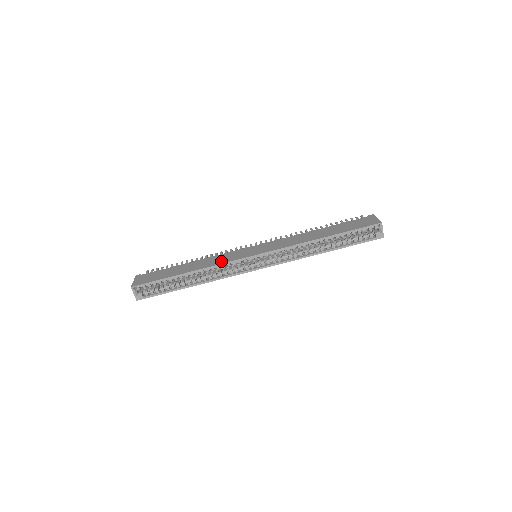
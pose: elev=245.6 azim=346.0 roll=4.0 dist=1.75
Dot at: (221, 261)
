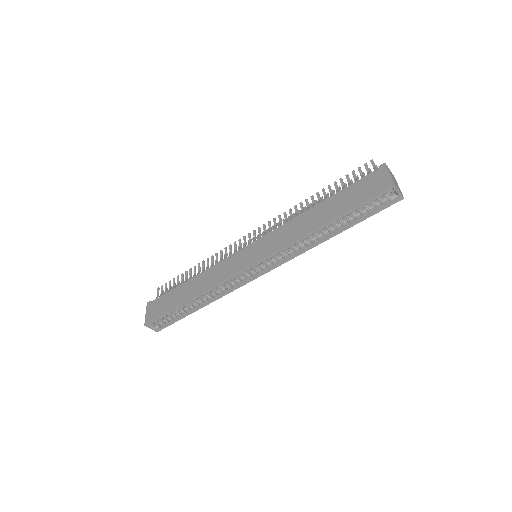
Dot at: (219, 278)
